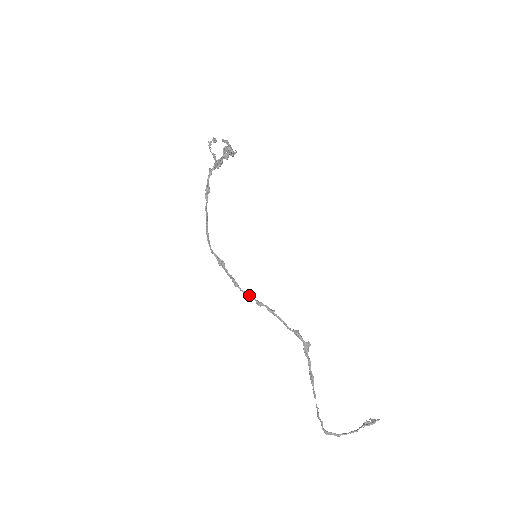
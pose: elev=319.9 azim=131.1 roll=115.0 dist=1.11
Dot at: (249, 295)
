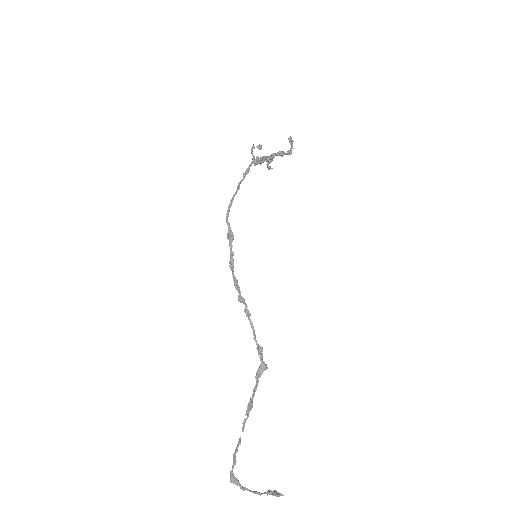
Dot at: occluded
